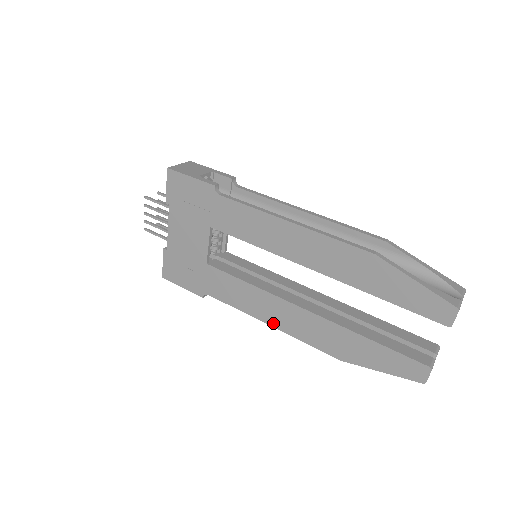
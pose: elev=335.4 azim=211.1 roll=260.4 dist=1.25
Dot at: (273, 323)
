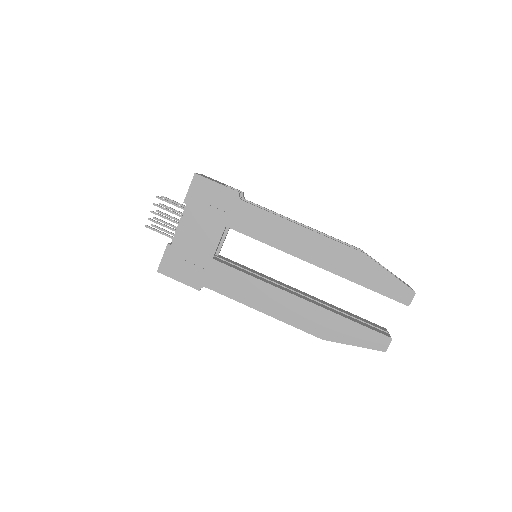
Dot at: (267, 311)
